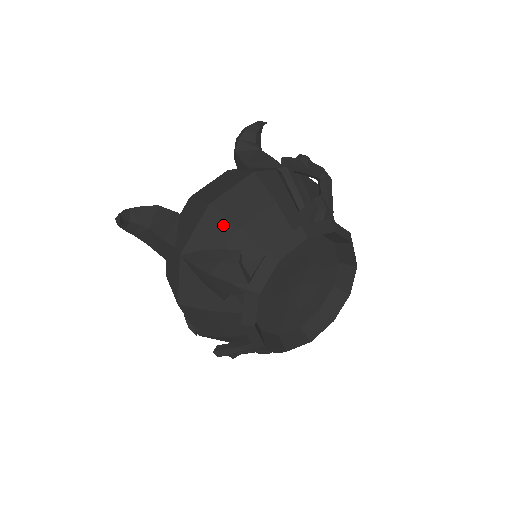
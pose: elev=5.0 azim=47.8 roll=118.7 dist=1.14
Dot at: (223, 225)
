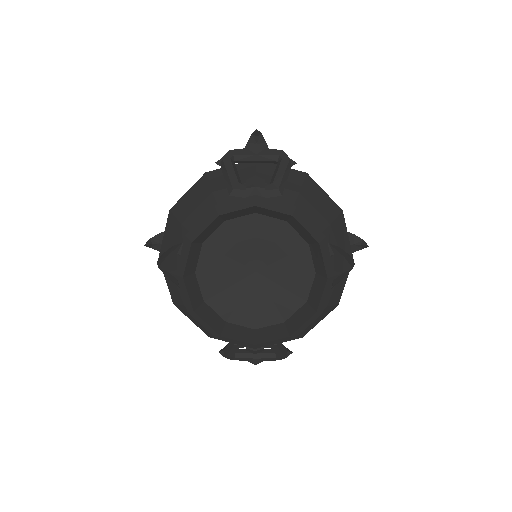
Dot at: (175, 224)
